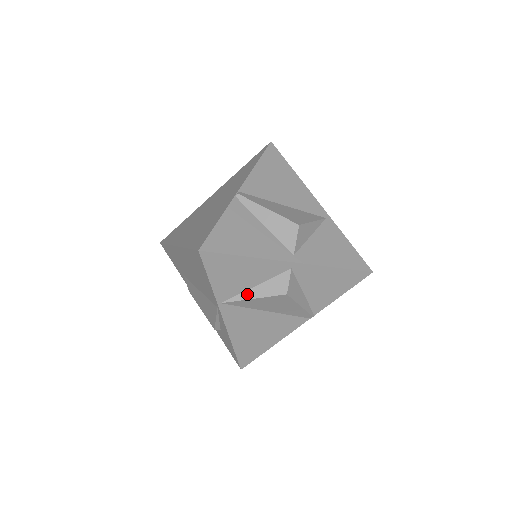
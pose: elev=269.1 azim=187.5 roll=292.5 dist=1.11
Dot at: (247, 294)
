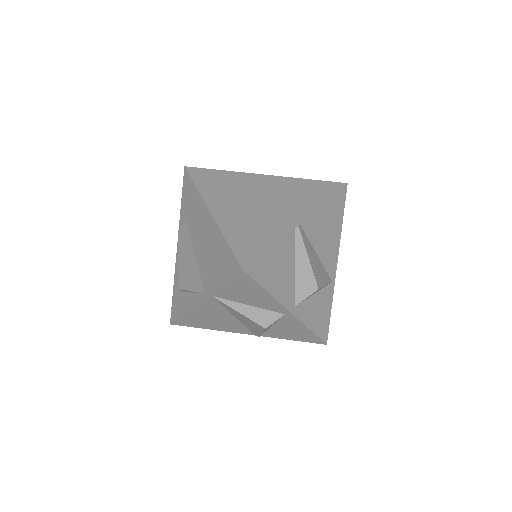
Dot at: (238, 306)
